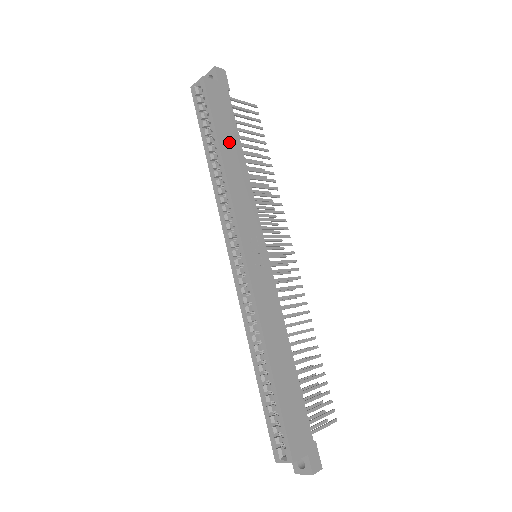
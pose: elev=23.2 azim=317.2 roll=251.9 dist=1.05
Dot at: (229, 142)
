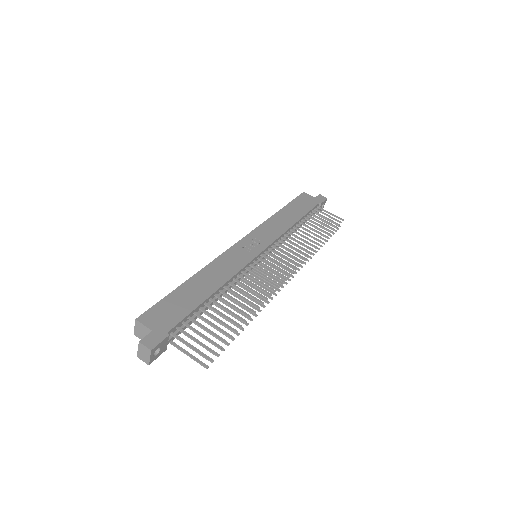
Dot at: (292, 212)
